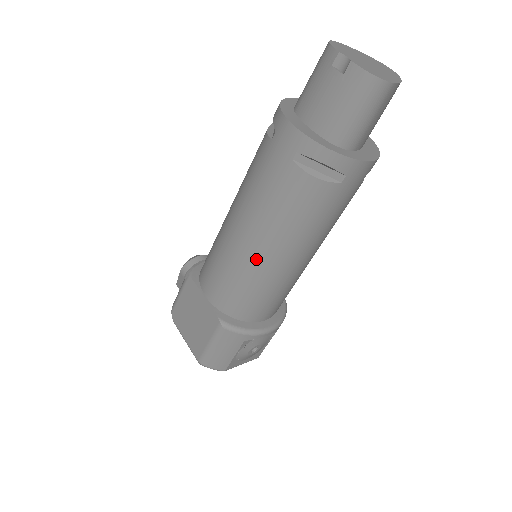
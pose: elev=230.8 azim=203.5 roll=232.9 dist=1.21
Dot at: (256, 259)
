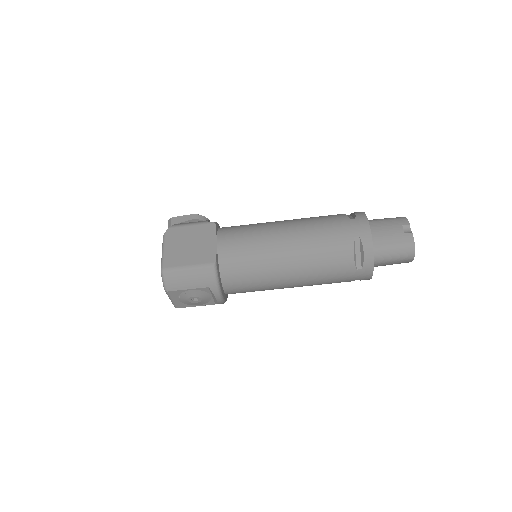
Dot at: (278, 256)
